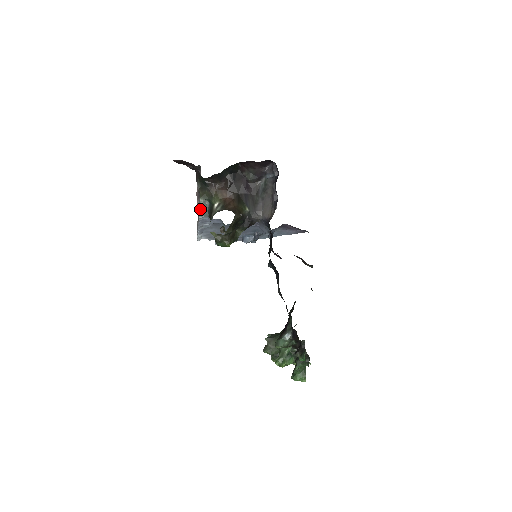
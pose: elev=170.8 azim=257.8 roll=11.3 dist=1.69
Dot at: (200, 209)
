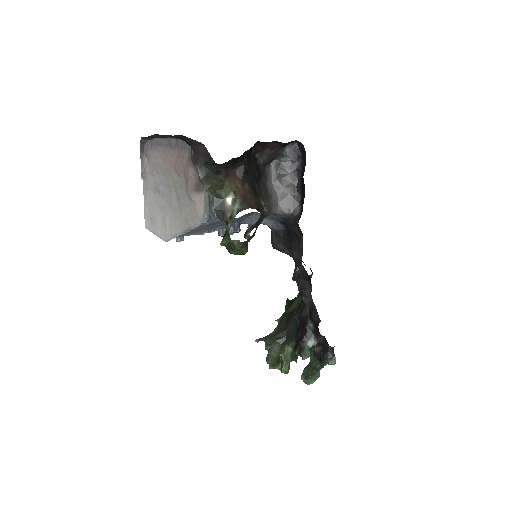
Dot at: (206, 207)
